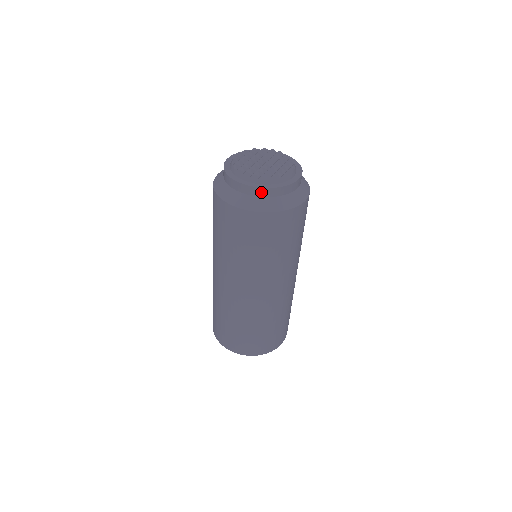
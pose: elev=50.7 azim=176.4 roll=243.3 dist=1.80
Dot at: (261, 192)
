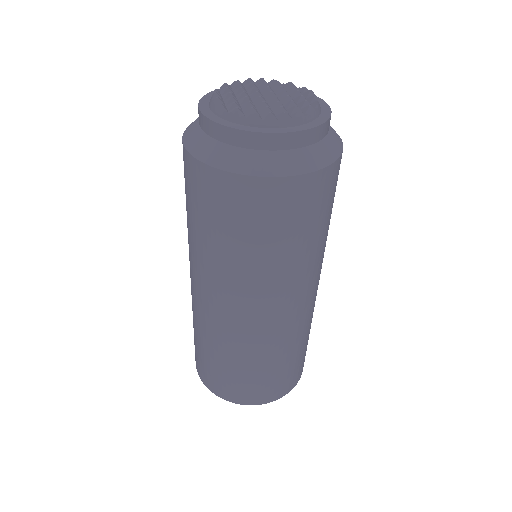
Dot at: (208, 126)
